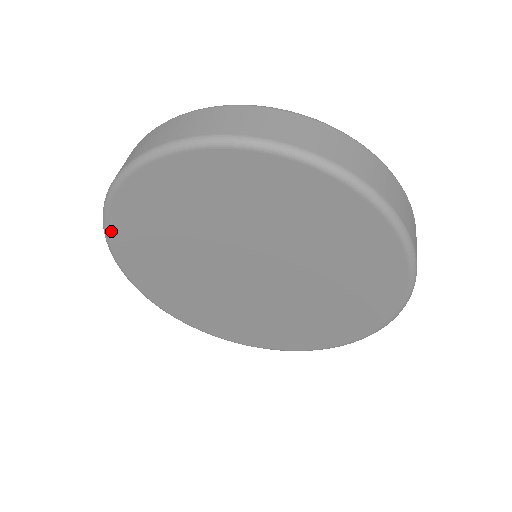
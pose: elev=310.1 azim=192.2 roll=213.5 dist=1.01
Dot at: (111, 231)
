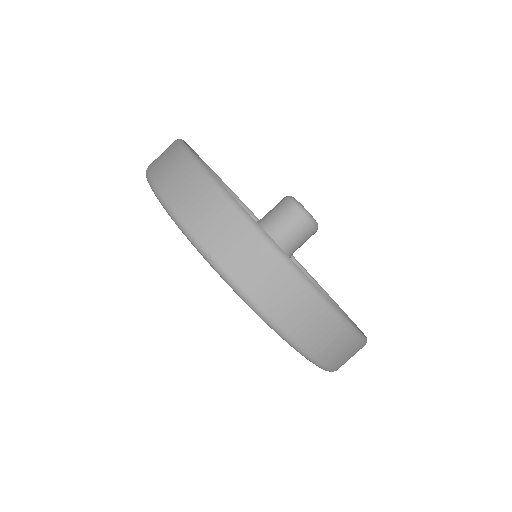
Dot at: occluded
